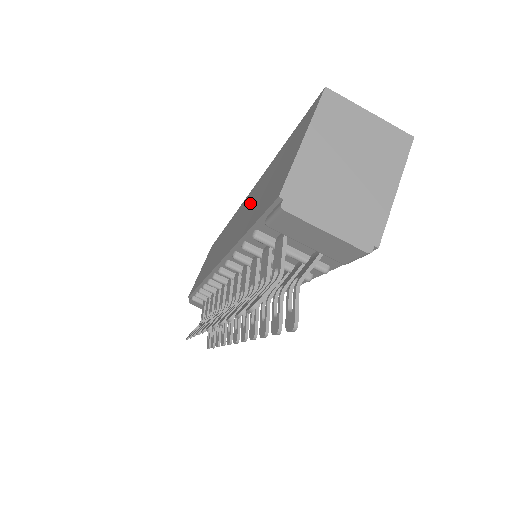
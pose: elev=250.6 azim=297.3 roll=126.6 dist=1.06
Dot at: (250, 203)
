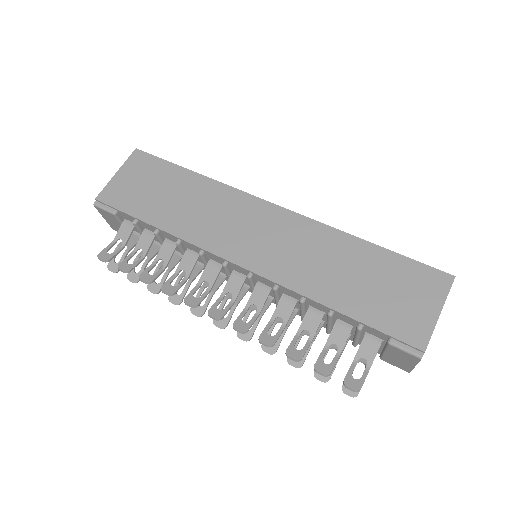
Dot at: (317, 252)
